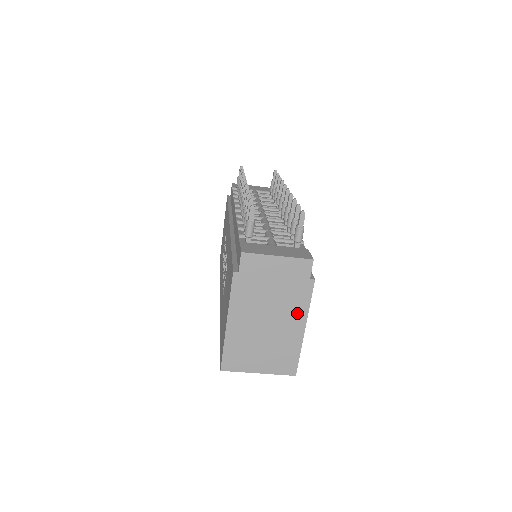
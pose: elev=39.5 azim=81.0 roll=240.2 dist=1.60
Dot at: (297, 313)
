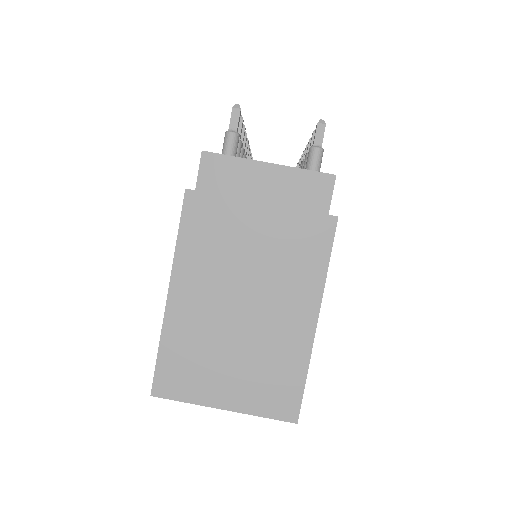
Dot at: (302, 284)
